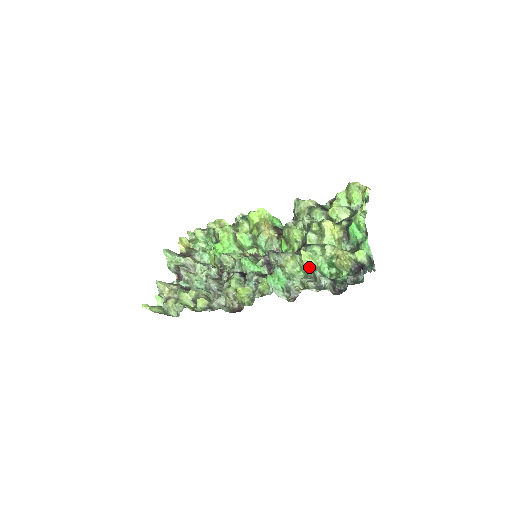
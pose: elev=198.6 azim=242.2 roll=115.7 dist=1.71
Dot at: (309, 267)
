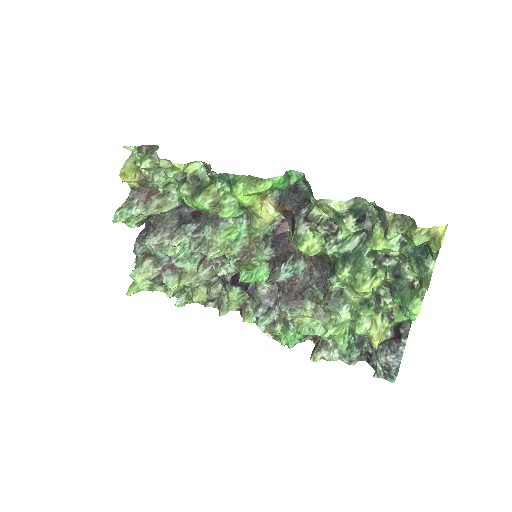
Dot at: (333, 338)
